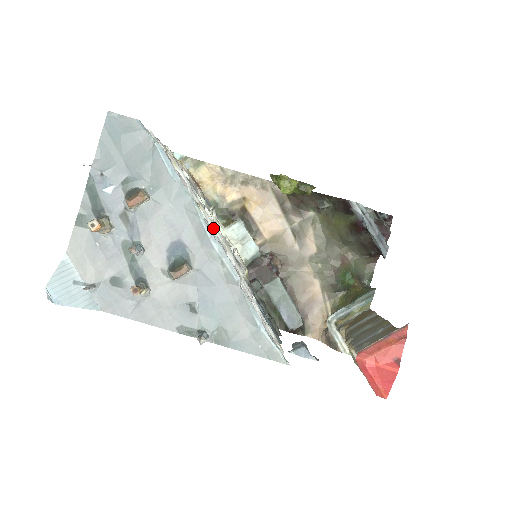
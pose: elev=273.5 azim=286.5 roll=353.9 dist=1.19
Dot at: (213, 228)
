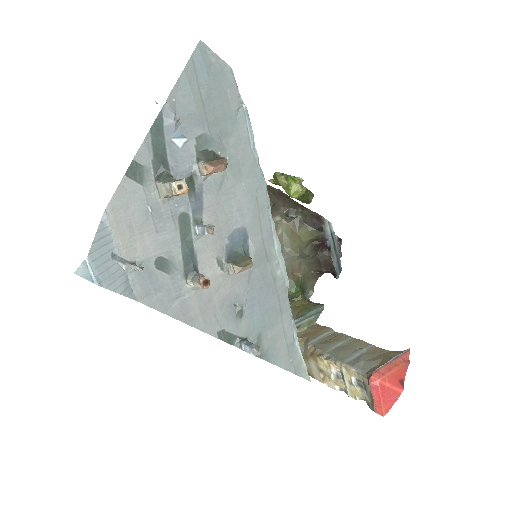
Dot at: occluded
